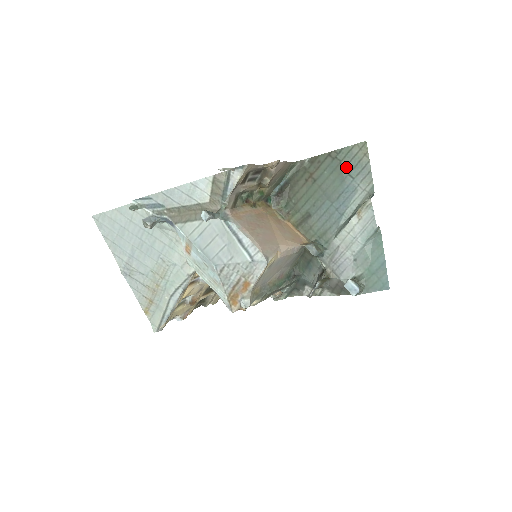
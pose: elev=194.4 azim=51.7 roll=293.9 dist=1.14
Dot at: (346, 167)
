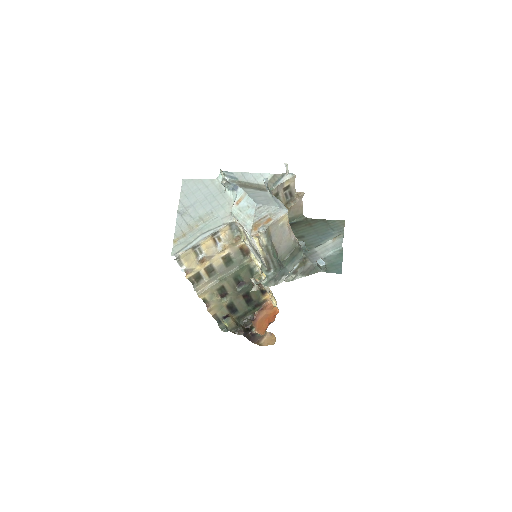
Dot at: (331, 226)
